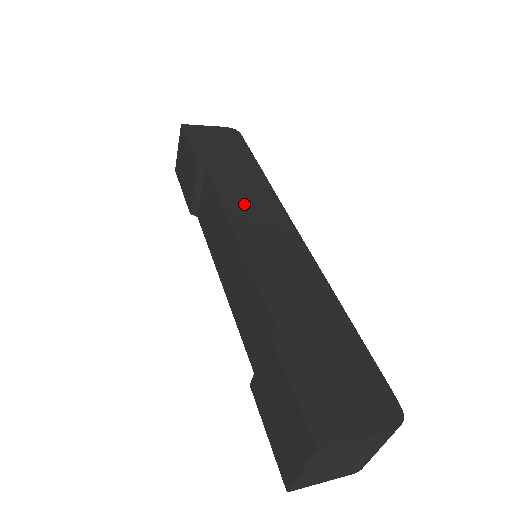
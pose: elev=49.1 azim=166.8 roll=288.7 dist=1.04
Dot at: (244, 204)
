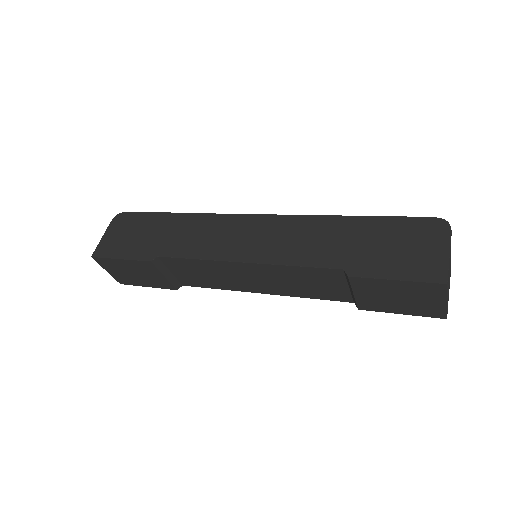
Dot at: (212, 243)
